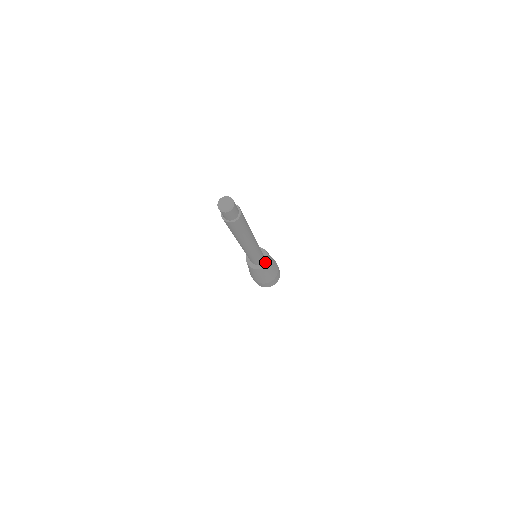
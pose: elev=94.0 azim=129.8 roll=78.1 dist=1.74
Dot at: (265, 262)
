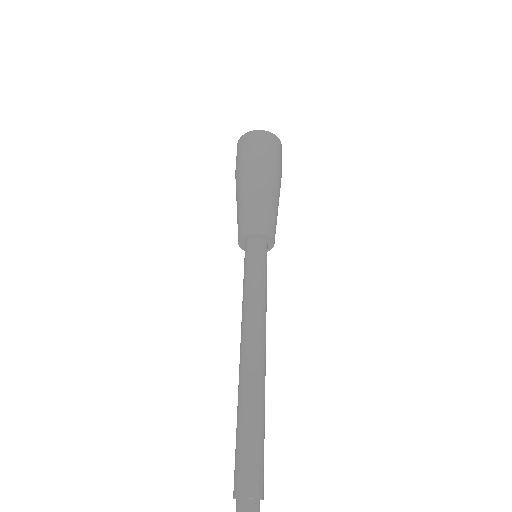
Dot at: occluded
